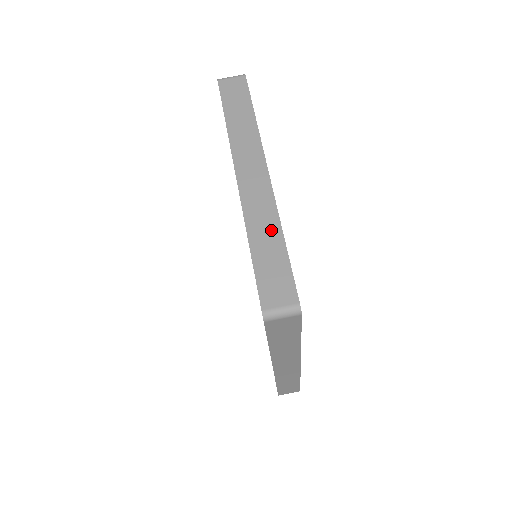
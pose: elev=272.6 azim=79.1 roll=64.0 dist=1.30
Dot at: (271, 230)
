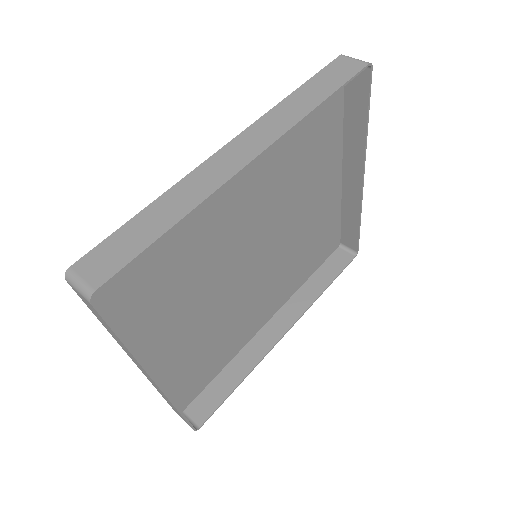
Dot at: (360, 129)
